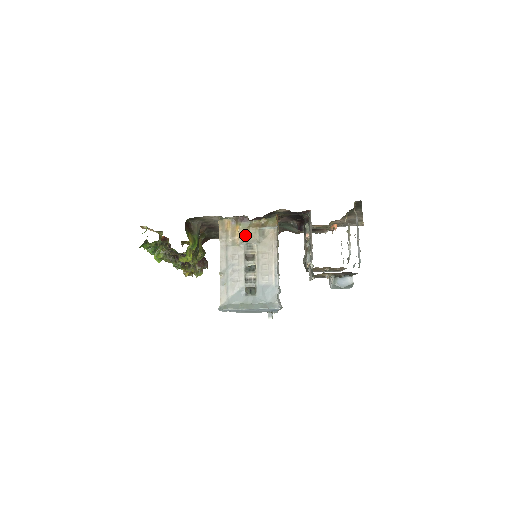
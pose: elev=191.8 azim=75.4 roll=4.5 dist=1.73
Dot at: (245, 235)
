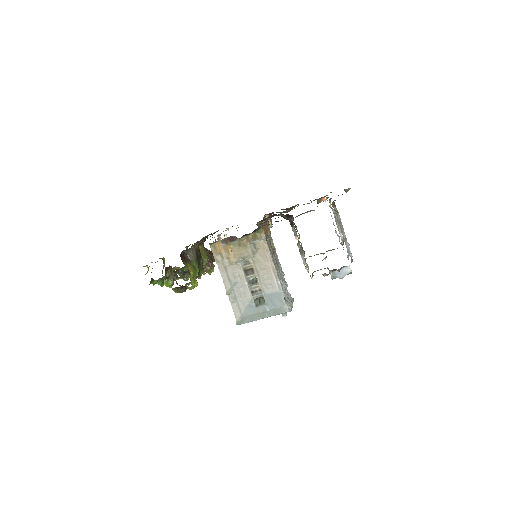
Dot at: (238, 253)
